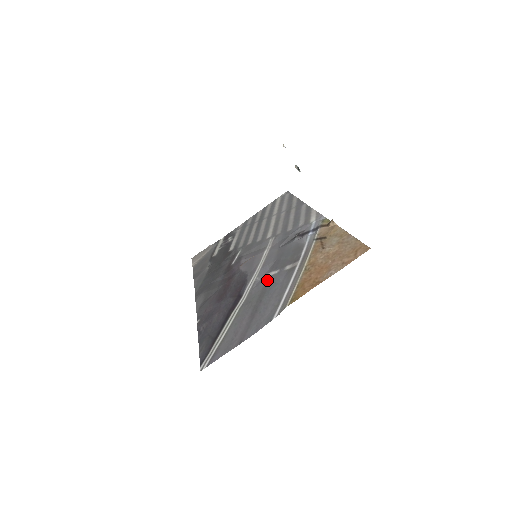
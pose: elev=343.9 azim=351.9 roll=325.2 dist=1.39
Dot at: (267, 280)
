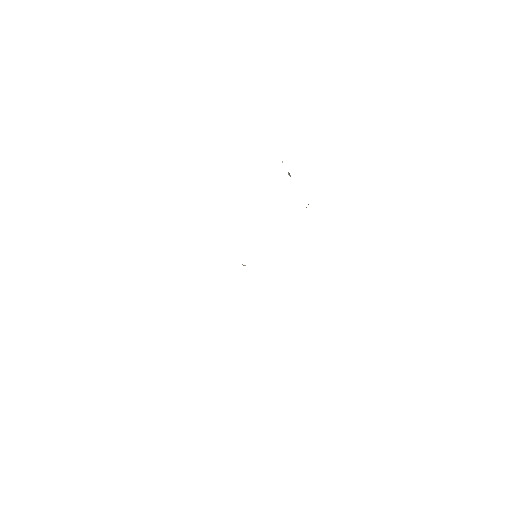
Dot at: occluded
